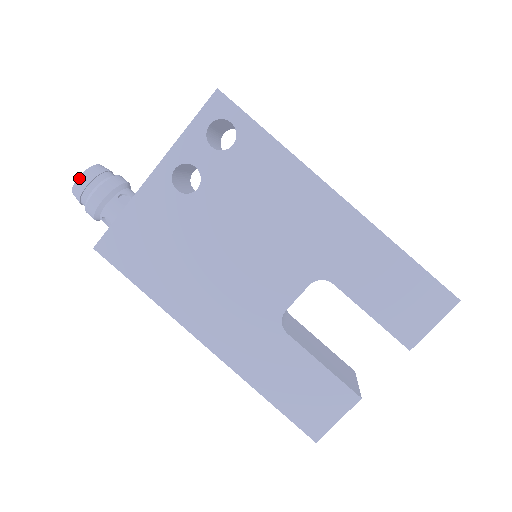
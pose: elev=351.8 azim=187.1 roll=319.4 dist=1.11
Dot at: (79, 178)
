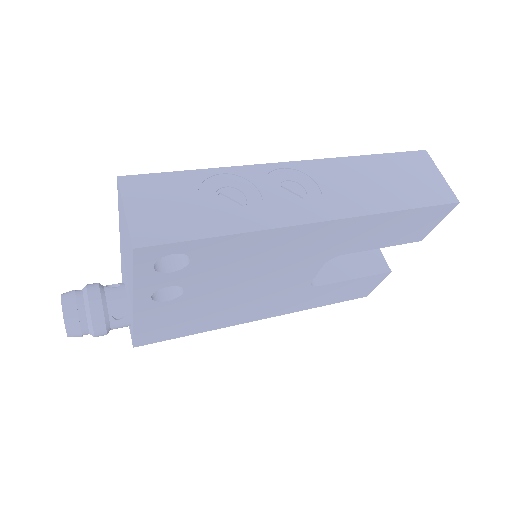
Dot at: (68, 335)
